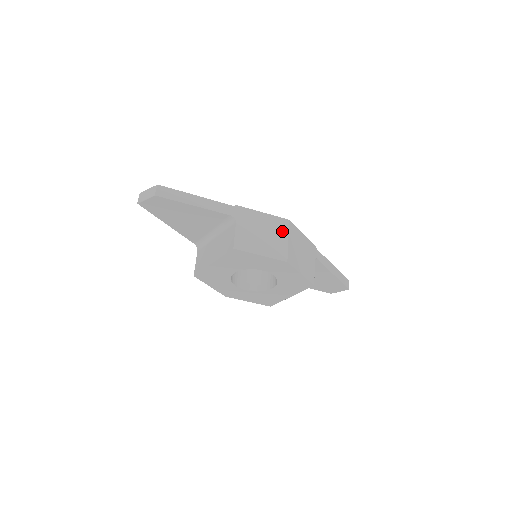
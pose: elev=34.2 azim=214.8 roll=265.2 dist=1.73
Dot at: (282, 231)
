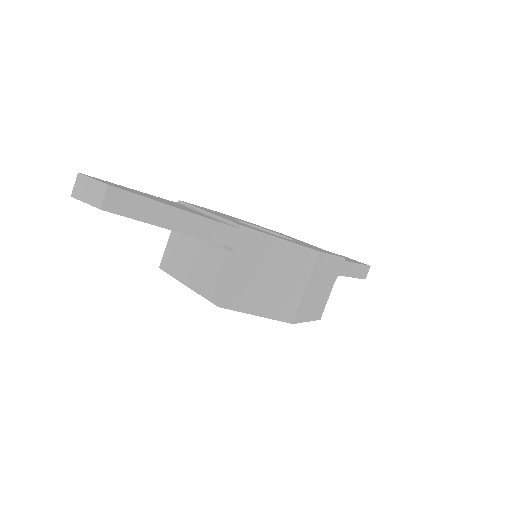
Dot at: (302, 273)
